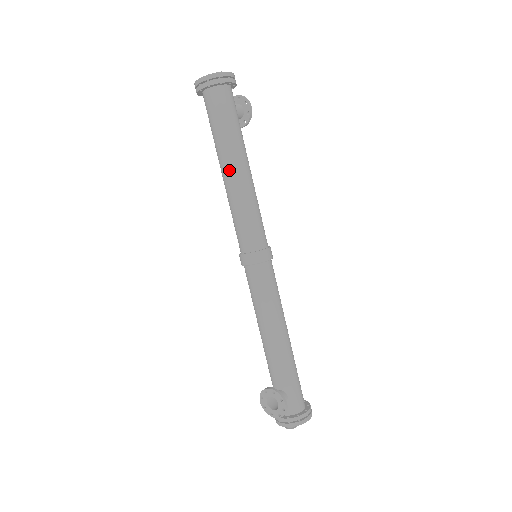
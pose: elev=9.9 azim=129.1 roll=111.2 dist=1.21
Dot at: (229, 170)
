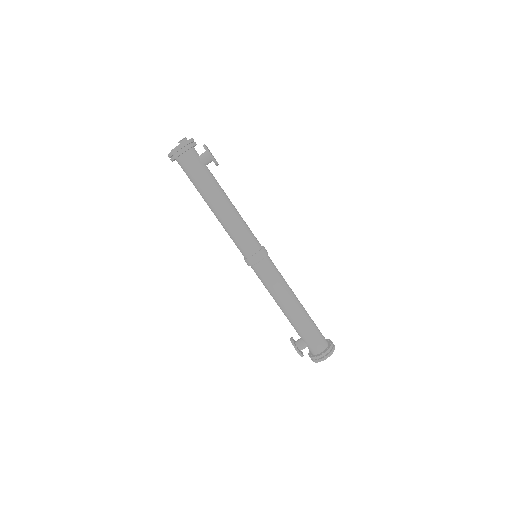
Dot at: occluded
